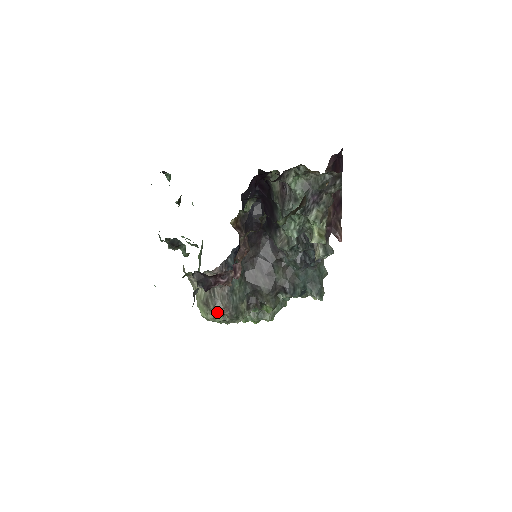
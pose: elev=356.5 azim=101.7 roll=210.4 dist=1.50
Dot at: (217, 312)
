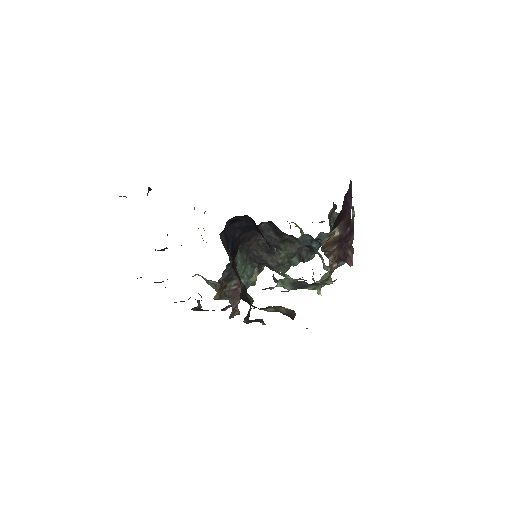
Dot at: occluded
